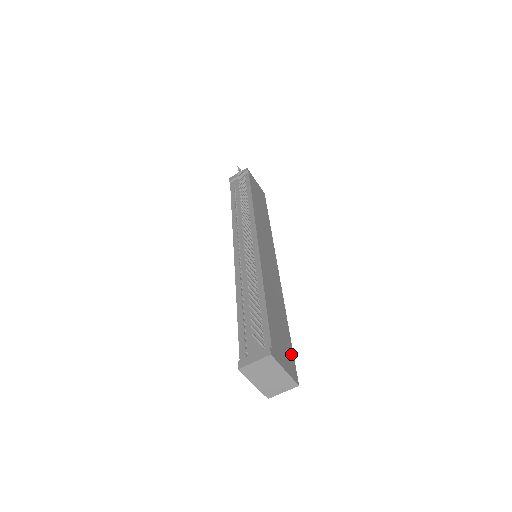
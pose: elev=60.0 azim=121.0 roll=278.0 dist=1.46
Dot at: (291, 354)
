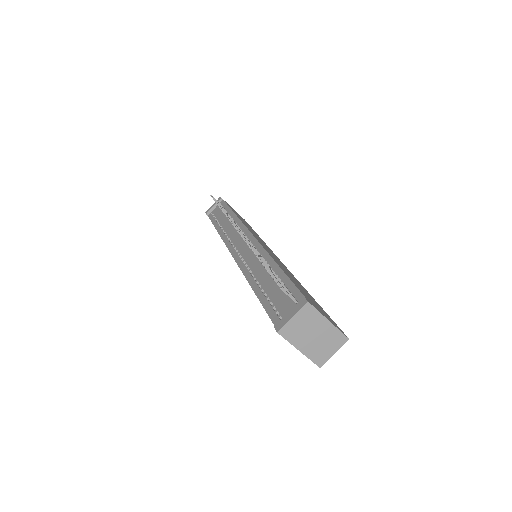
Dot at: (328, 316)
